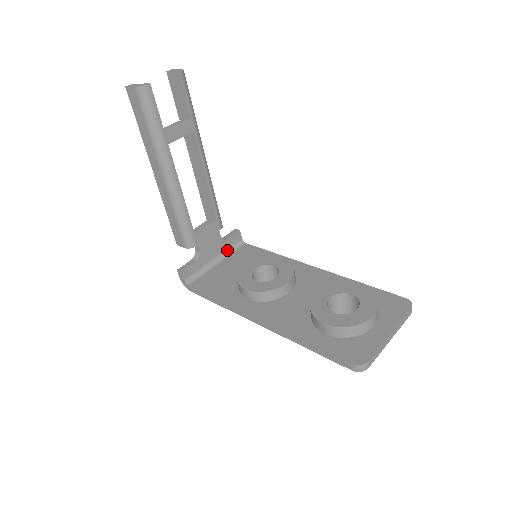
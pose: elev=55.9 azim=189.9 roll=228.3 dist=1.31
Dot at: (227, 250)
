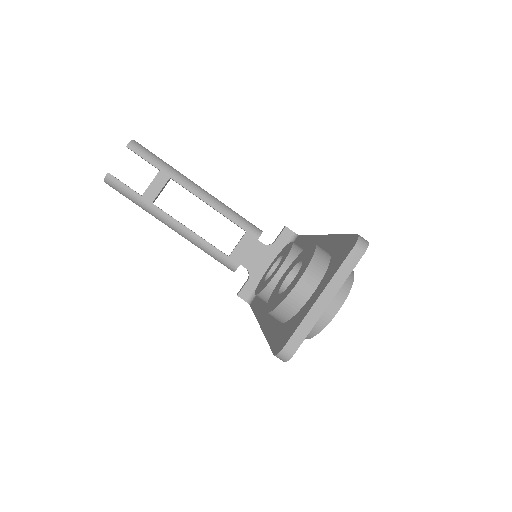
Dot at: occluded
